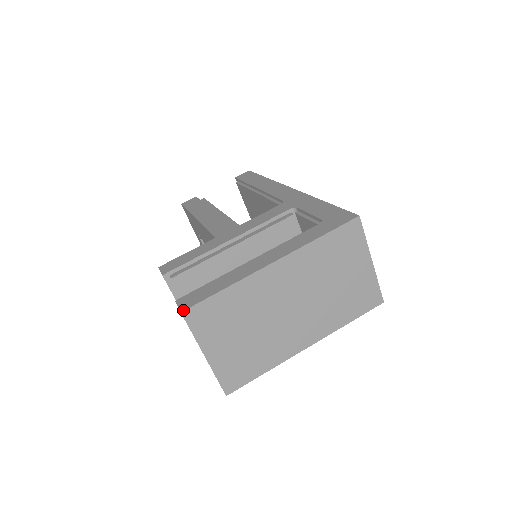
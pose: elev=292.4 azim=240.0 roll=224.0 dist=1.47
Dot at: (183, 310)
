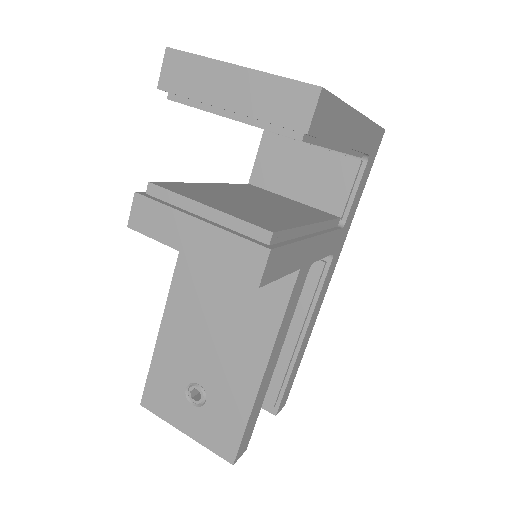
Dot at: (168, 49)
